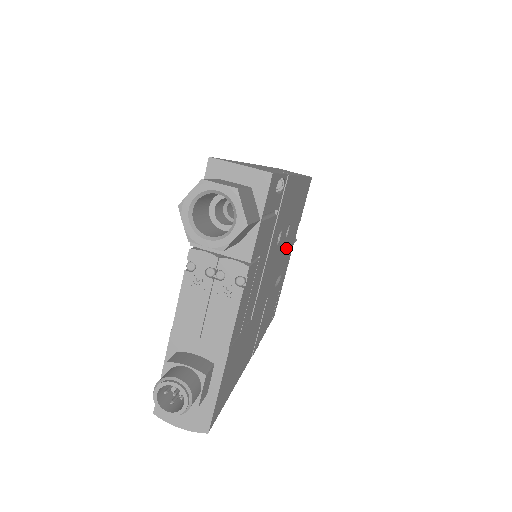
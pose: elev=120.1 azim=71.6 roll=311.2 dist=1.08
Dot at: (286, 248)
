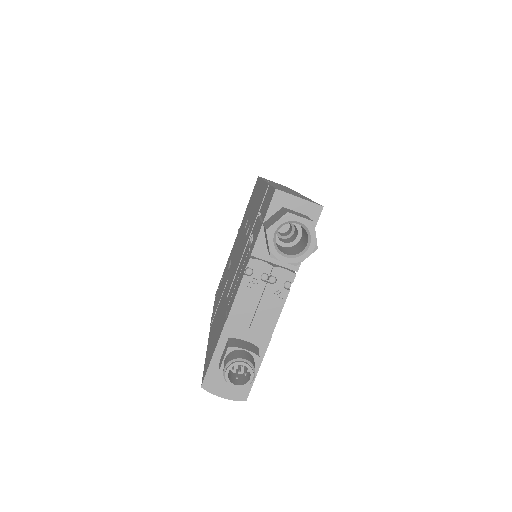
Dot at: occluded
